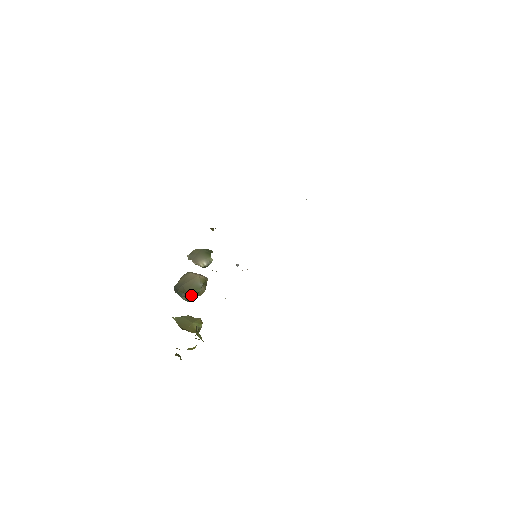
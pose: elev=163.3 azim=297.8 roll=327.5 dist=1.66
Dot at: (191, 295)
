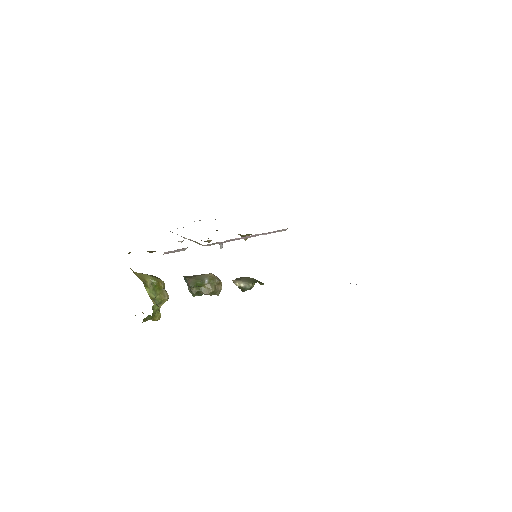
Dot at: (190, 282)
